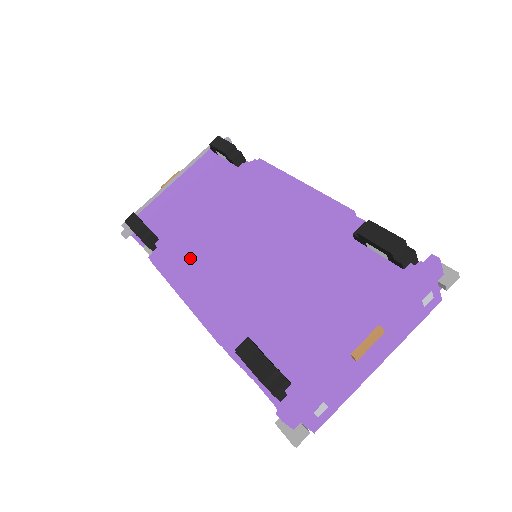
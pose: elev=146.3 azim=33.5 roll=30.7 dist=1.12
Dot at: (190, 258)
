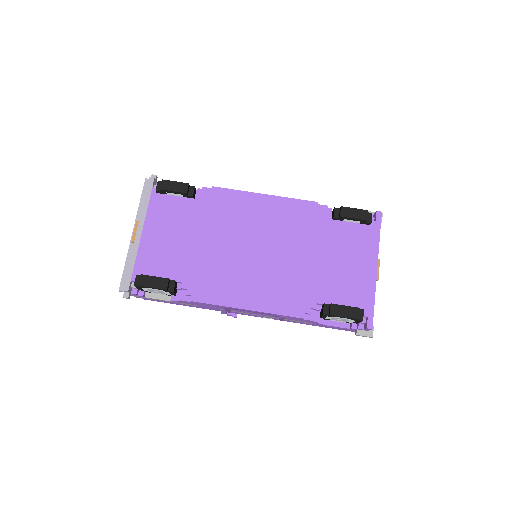
Dot at: (228, 282)
